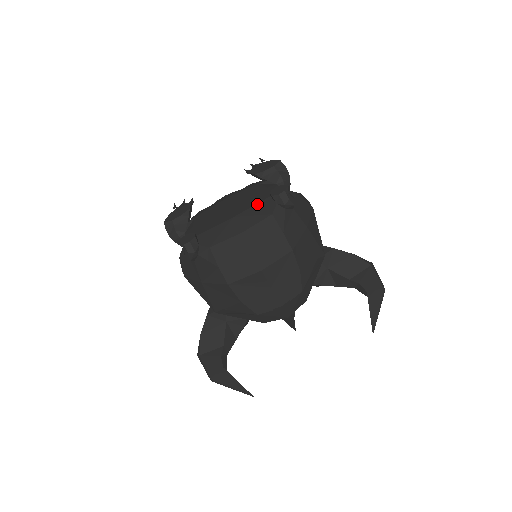
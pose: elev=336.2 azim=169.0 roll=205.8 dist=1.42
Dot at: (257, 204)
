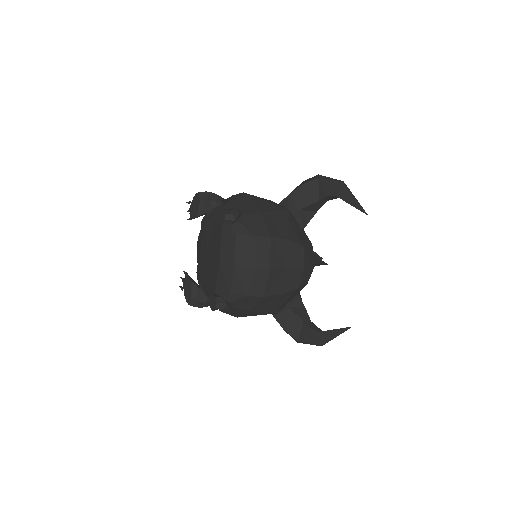
Dot at: (221, 238)
